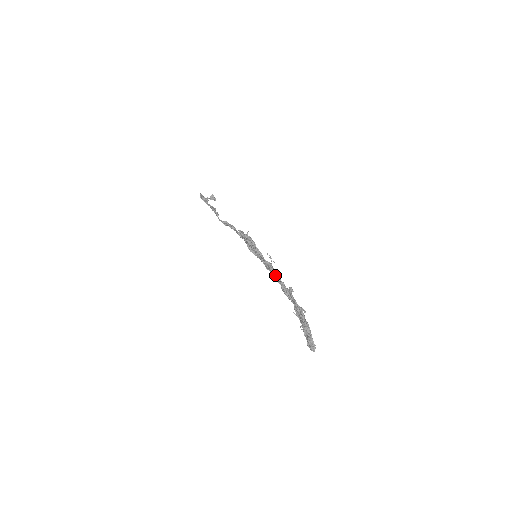
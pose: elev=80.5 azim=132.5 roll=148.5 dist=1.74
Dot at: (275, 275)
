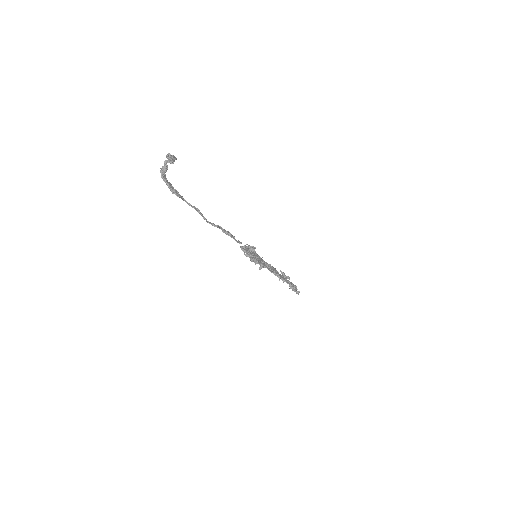
Dot at: occluded
